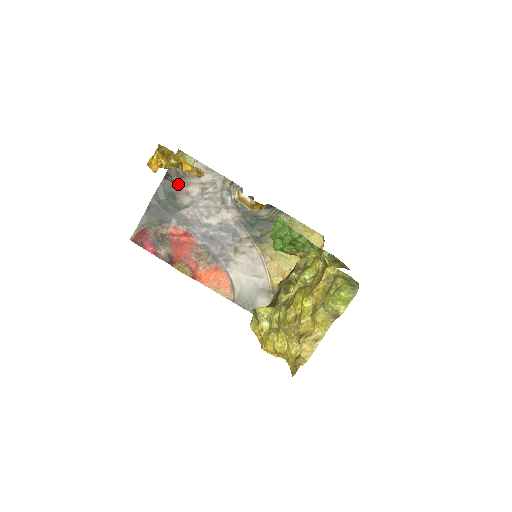
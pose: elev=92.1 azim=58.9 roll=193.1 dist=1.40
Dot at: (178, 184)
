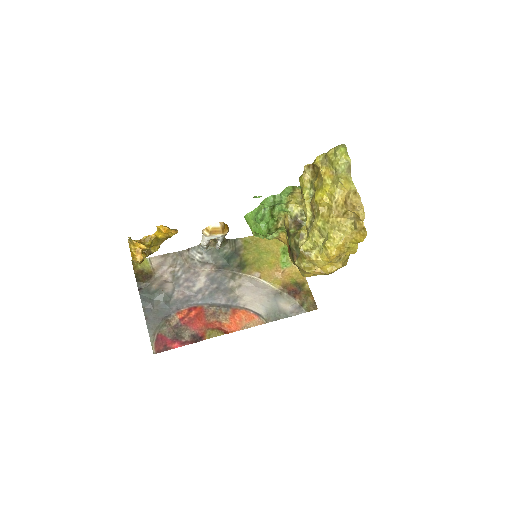
Dot at: (152, 283)
